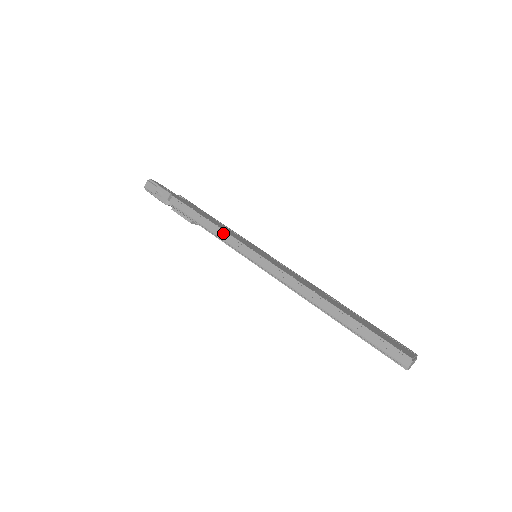
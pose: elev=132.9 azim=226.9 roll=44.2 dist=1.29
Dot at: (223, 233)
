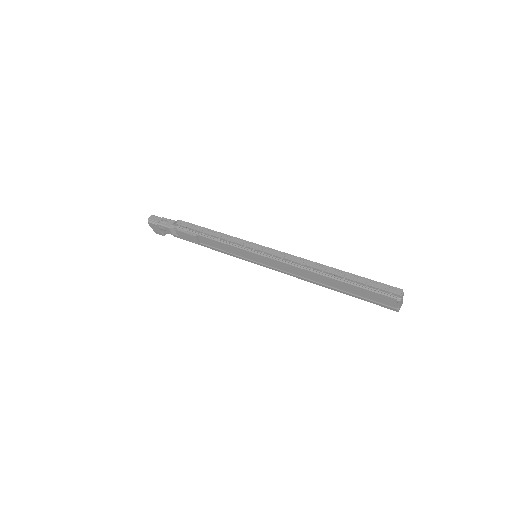
Dot at: (229, 237)
